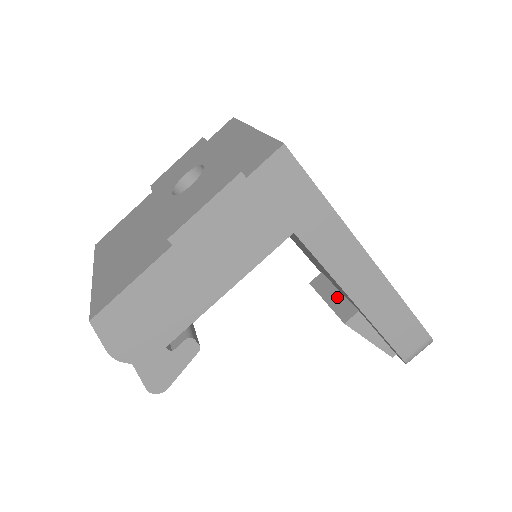
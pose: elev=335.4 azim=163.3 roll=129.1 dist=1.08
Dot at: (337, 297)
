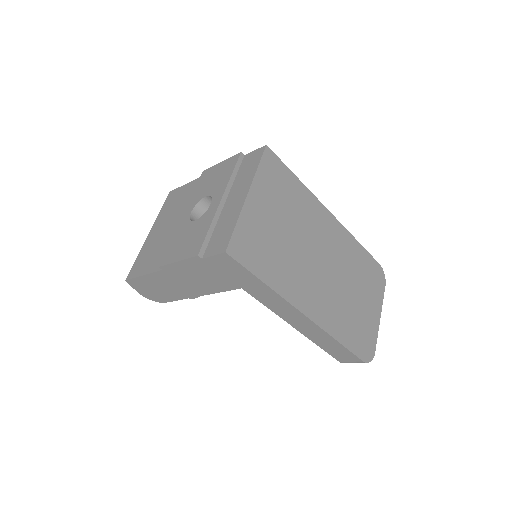
Dot at: occluded
